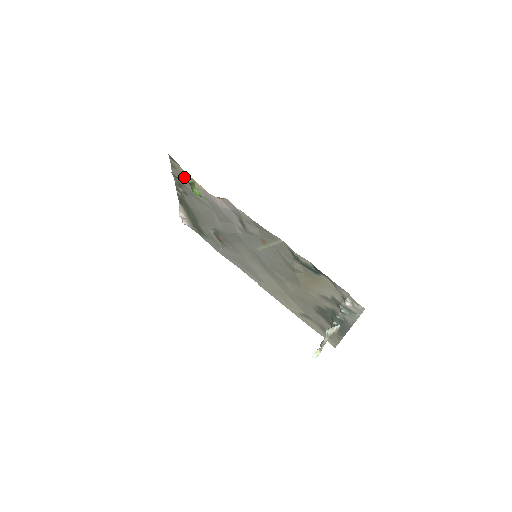
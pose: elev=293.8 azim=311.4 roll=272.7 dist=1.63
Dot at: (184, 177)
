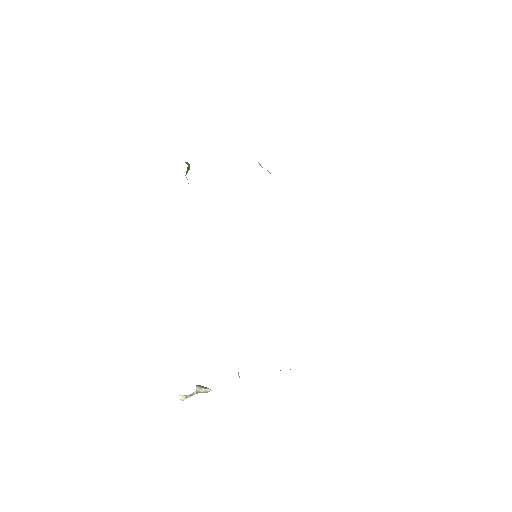
Dot at: occluded
